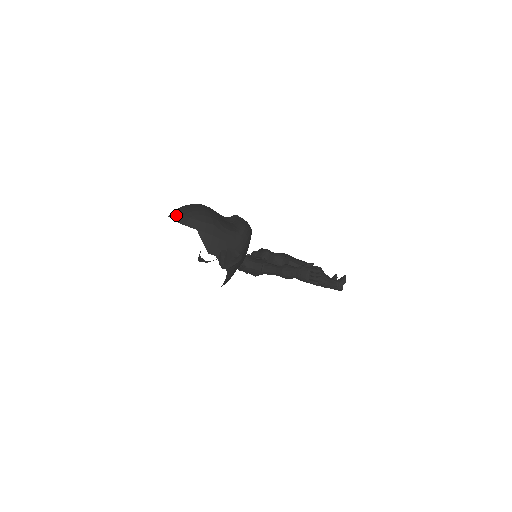
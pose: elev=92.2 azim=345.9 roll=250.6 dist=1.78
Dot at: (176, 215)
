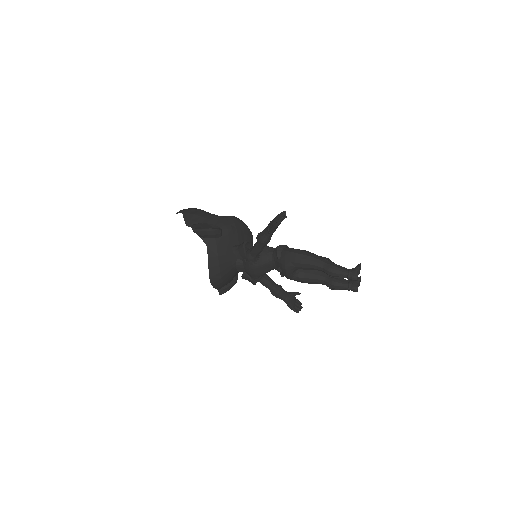
Dot at: occluded
